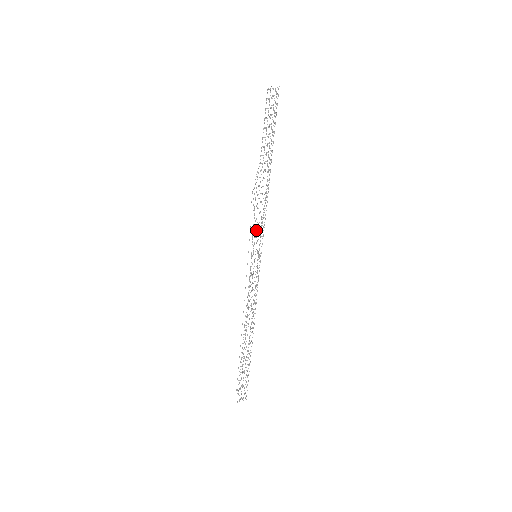
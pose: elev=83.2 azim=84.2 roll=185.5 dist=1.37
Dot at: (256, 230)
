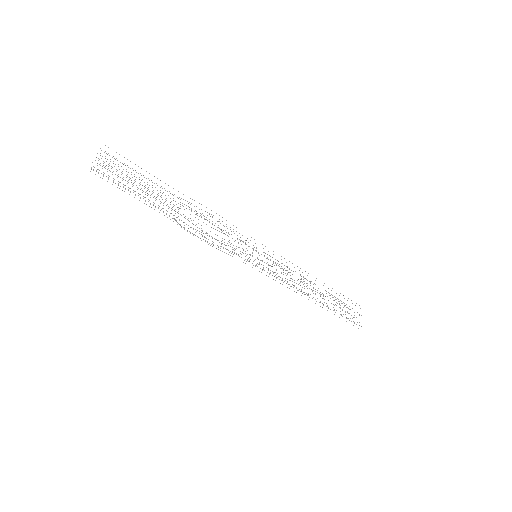
Dot at: (234, 241)
